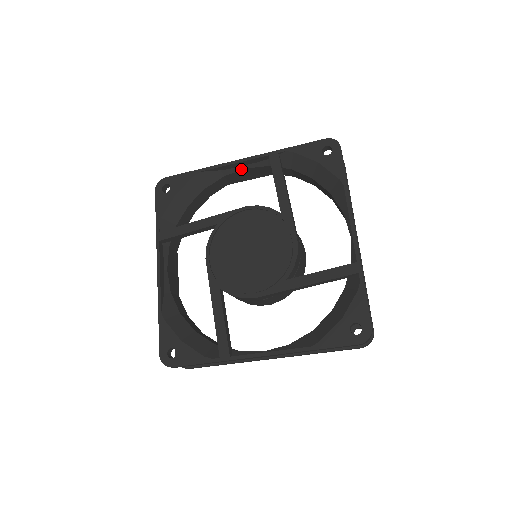
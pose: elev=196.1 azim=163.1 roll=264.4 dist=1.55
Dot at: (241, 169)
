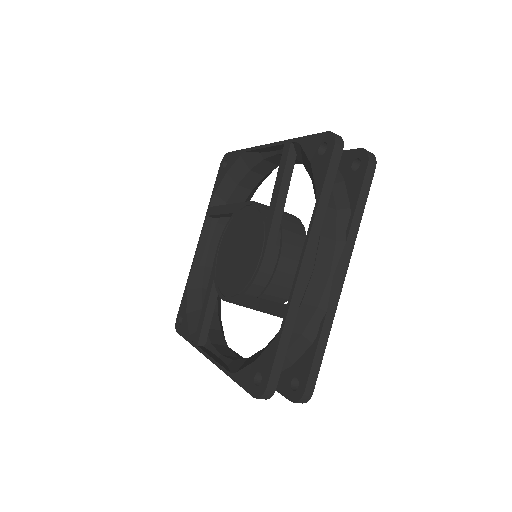
Dot at: (208, 248)
